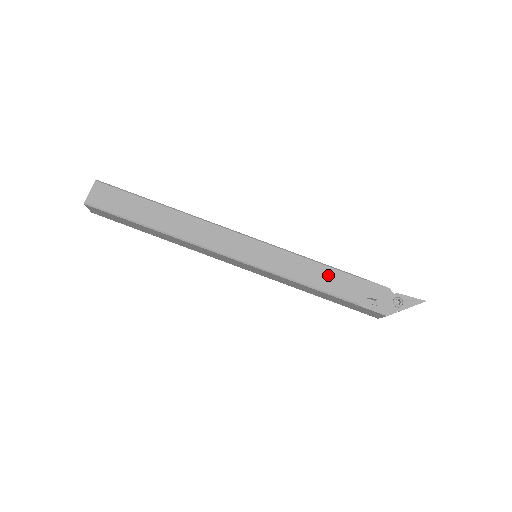
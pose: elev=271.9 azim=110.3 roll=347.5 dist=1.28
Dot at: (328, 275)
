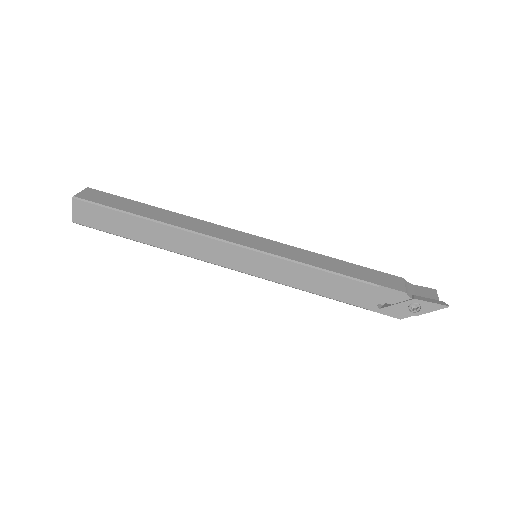
Dot at: (333, 283)
